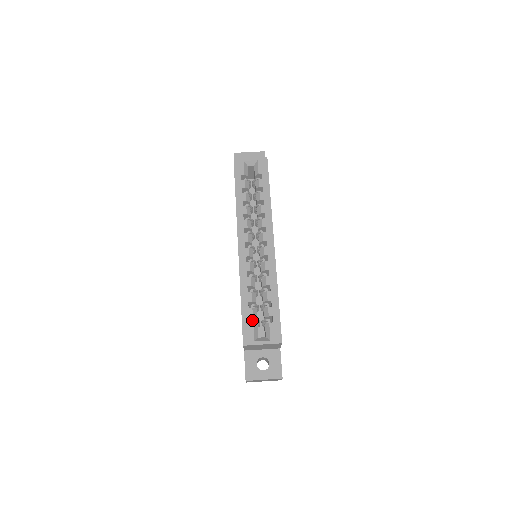
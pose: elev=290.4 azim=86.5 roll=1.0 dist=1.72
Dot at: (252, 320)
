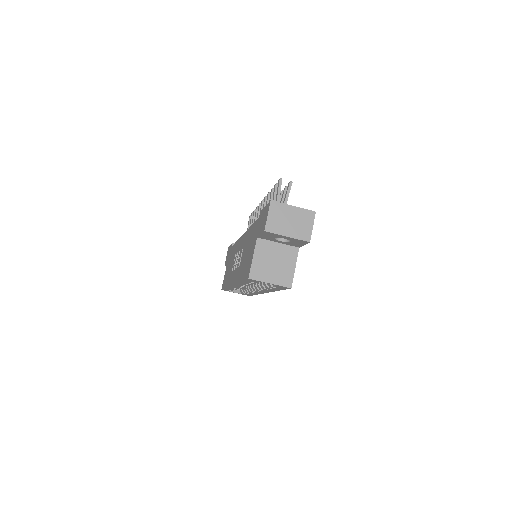
Dot at: occluded
